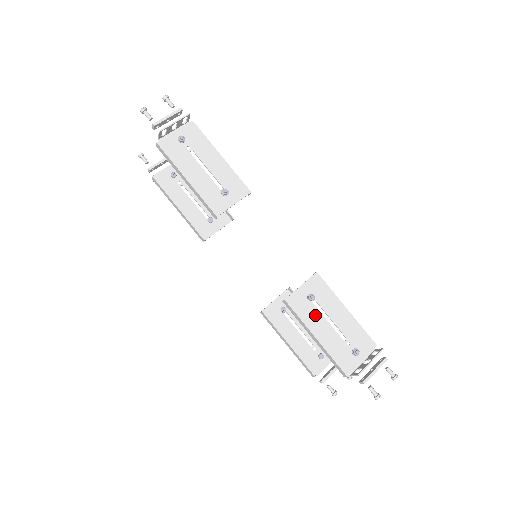
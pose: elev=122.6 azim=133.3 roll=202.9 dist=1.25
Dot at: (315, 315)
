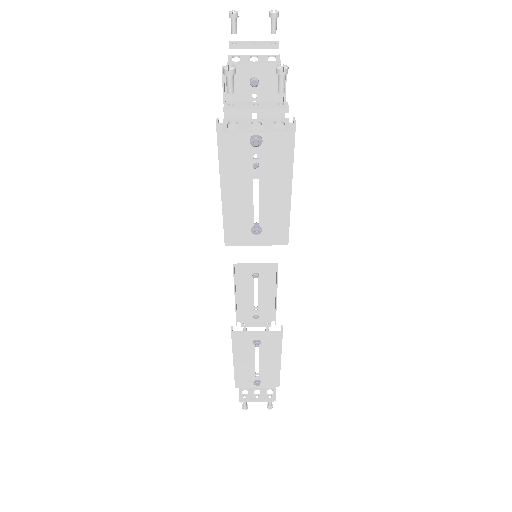
Dot at: (248, 352)
